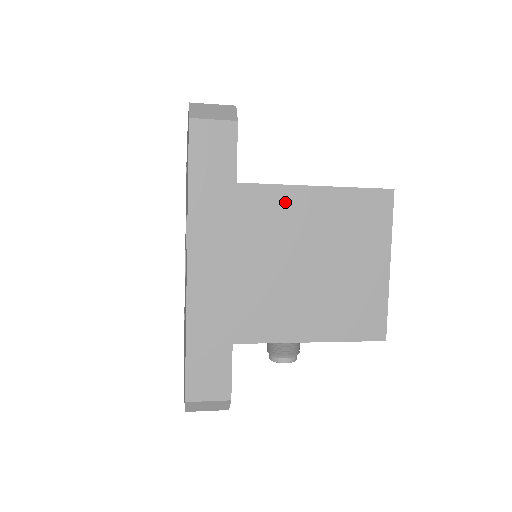
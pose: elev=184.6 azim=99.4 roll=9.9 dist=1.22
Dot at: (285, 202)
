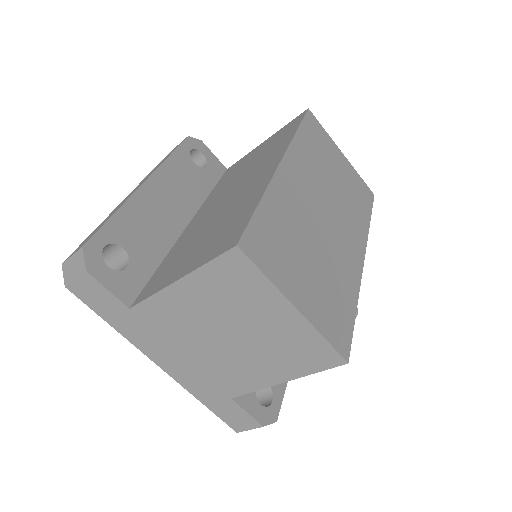
Dot at: (169, 304)
